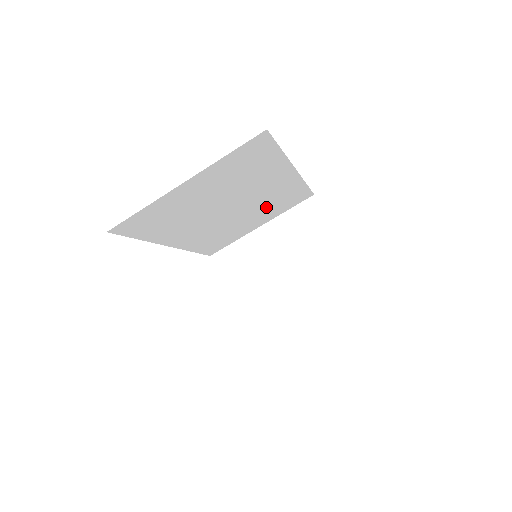
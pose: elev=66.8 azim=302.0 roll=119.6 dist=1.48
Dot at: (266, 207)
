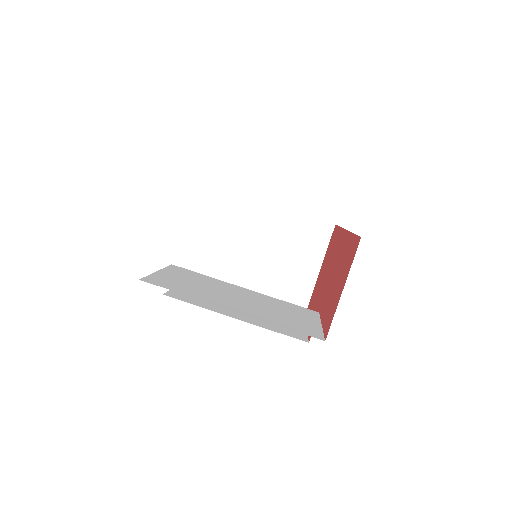
Dot at: occluded
